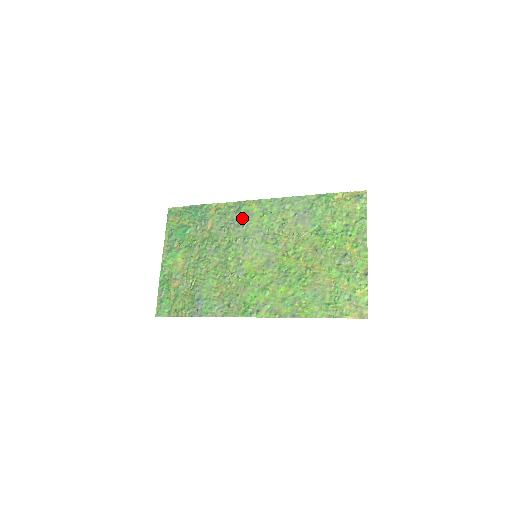
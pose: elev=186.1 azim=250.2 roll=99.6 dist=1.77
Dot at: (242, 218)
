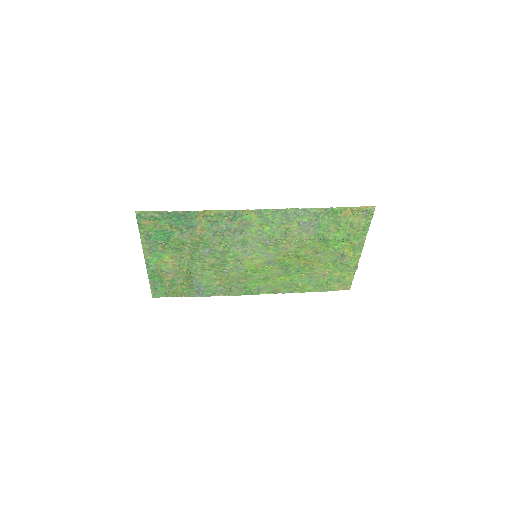
Dot at: (239, 226)
